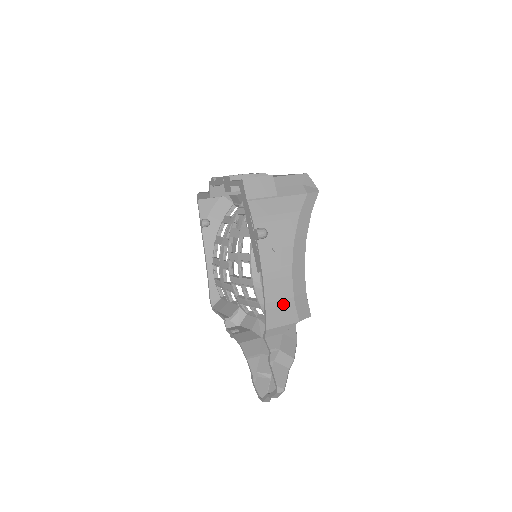
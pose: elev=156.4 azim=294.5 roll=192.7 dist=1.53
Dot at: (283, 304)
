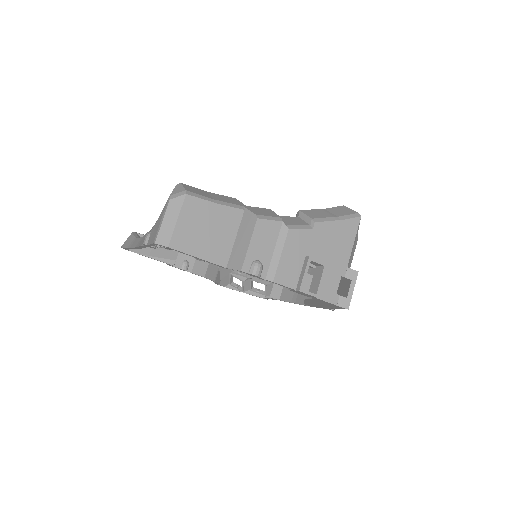
Dot at: occluded
